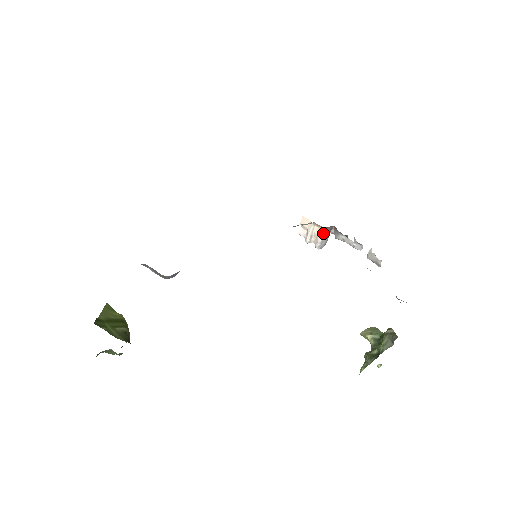
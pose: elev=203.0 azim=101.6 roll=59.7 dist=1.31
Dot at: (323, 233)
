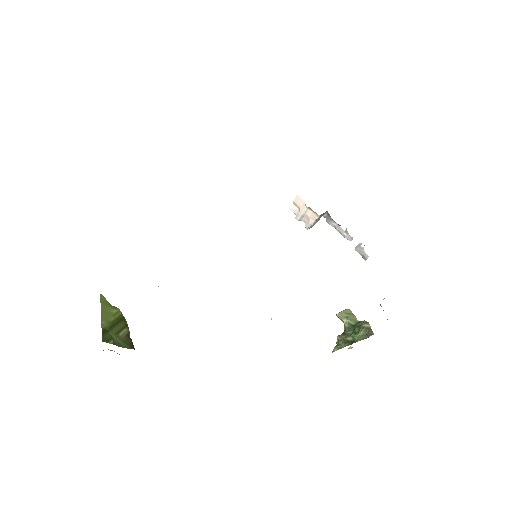
Dot at: (316, 218)
